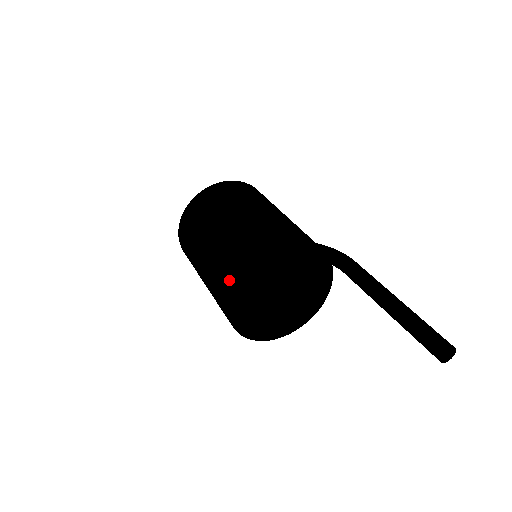
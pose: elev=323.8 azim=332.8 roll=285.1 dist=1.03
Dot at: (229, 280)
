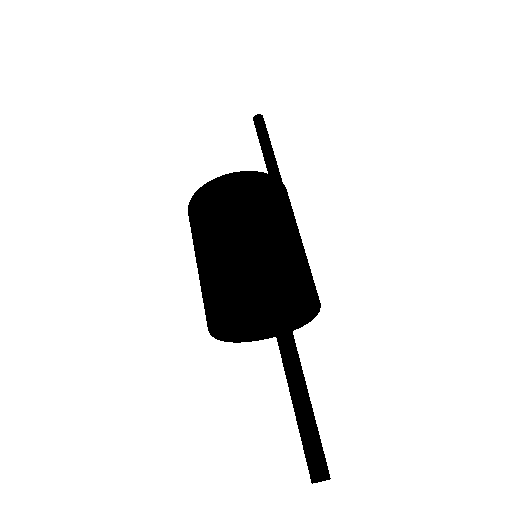
Dot at: occluded
